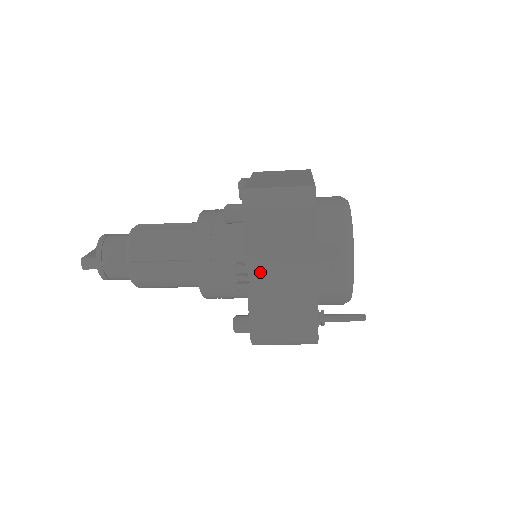
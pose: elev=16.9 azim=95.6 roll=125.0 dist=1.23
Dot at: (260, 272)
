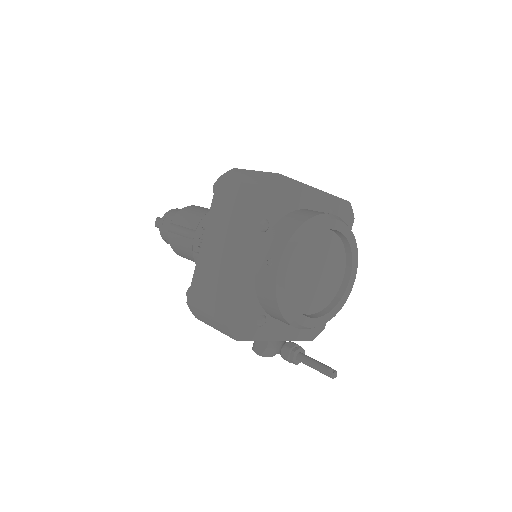
Dot at: (211, 239)
